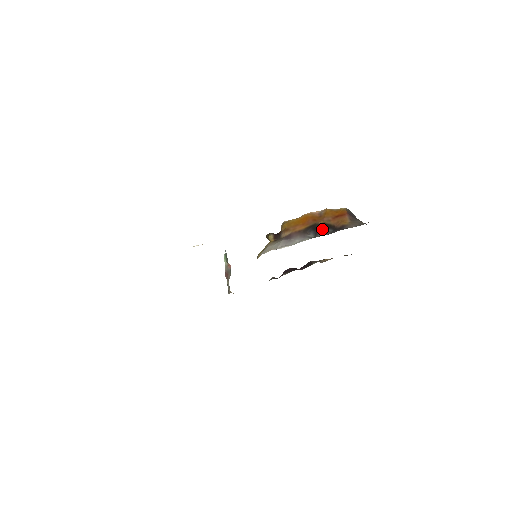
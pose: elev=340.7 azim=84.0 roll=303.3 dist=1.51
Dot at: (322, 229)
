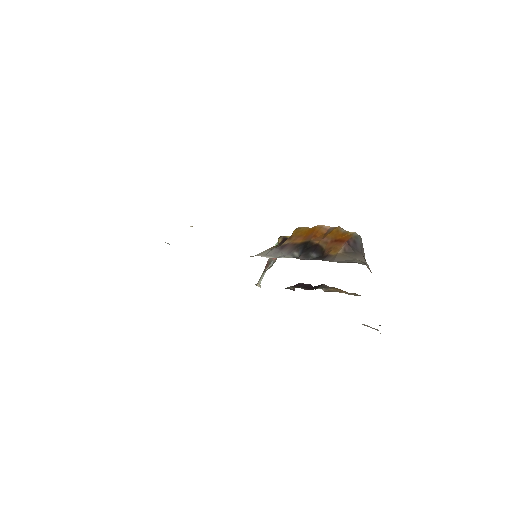
Dot at: (309, 250)
